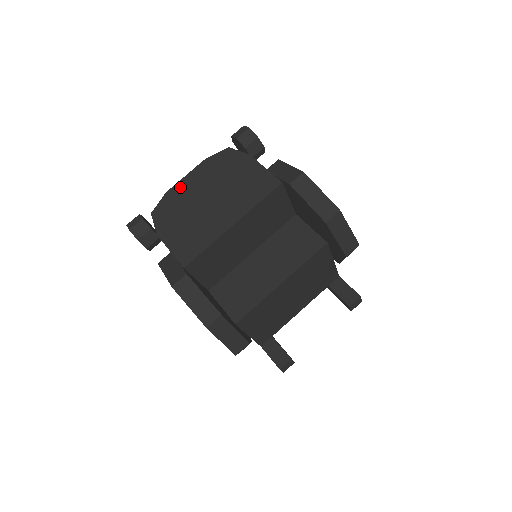
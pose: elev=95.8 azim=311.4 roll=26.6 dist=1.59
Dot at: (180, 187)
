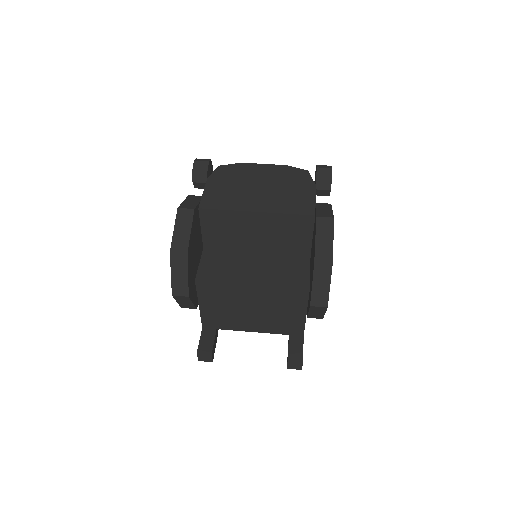
Dot at: (252, 167)
